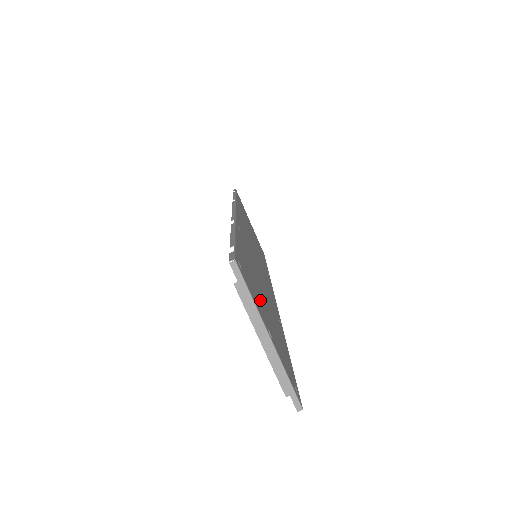
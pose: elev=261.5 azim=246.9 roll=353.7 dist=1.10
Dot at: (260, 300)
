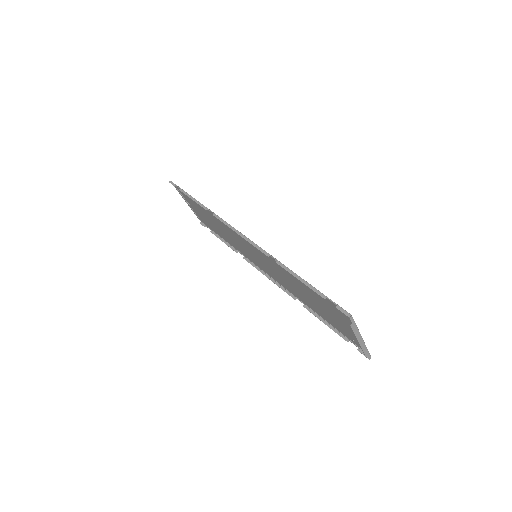
Dot at: (335, 314)
